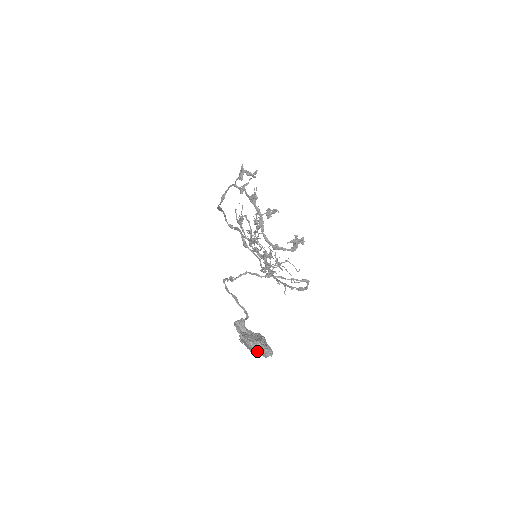
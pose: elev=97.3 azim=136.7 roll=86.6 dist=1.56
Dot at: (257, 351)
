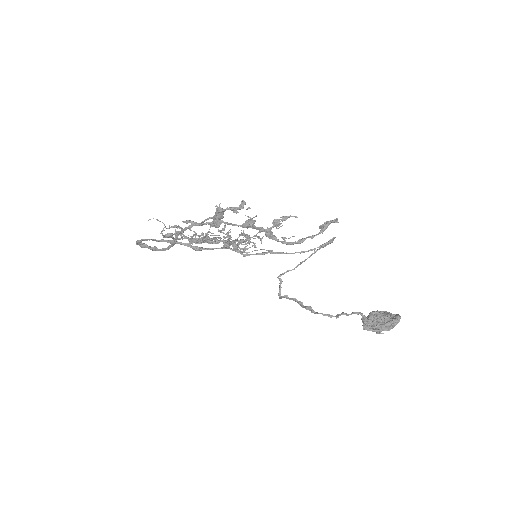
Dot at: (394, 326)
